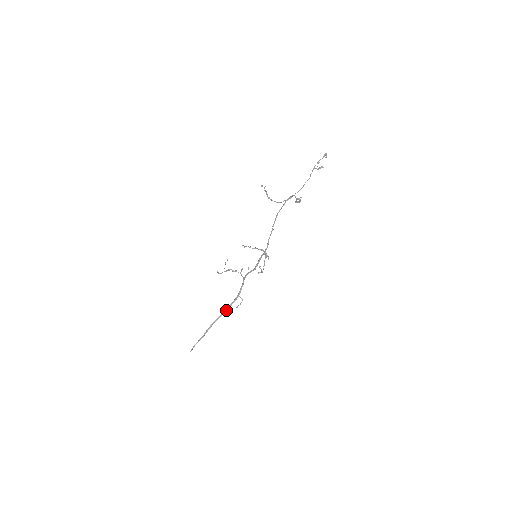
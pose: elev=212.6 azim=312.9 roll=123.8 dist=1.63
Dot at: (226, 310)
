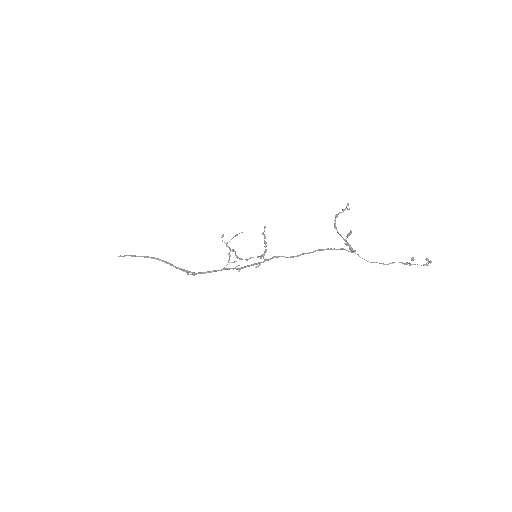
Dot at: (177, 267)
